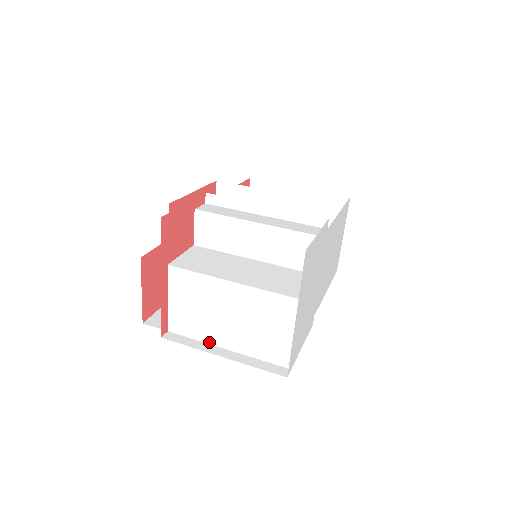
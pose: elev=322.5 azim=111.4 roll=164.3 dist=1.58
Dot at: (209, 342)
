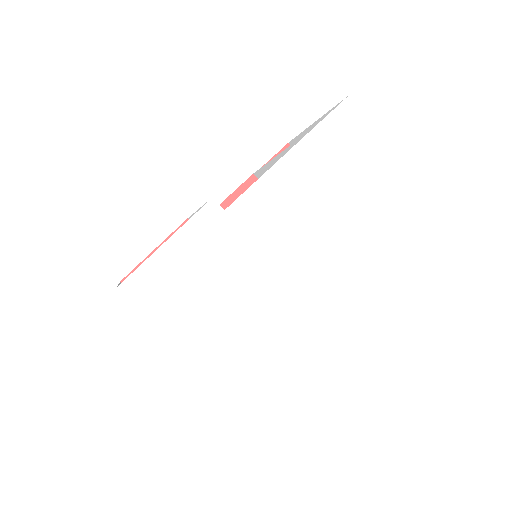
Dot at: occluded
